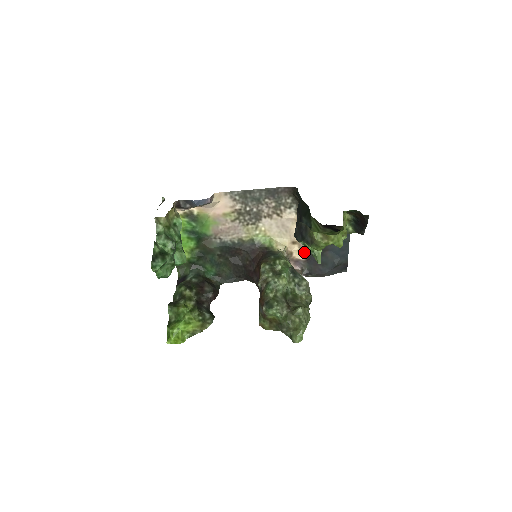
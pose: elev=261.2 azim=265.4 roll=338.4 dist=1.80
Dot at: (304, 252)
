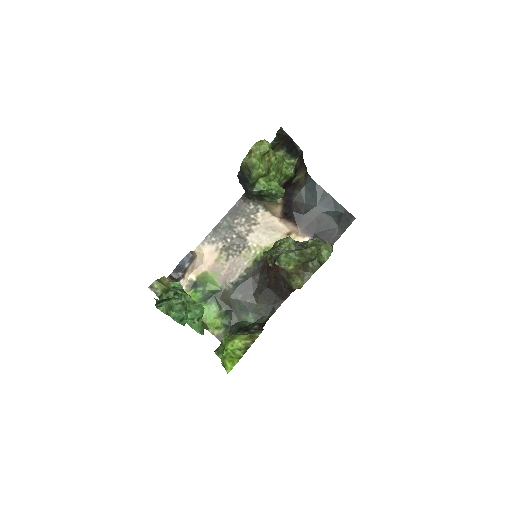
Dot at: (303, 233)
